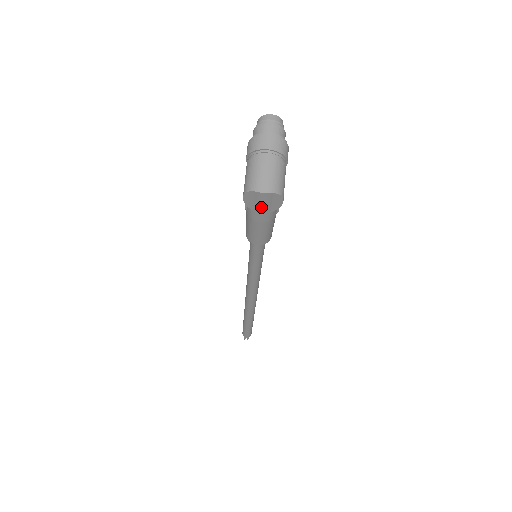
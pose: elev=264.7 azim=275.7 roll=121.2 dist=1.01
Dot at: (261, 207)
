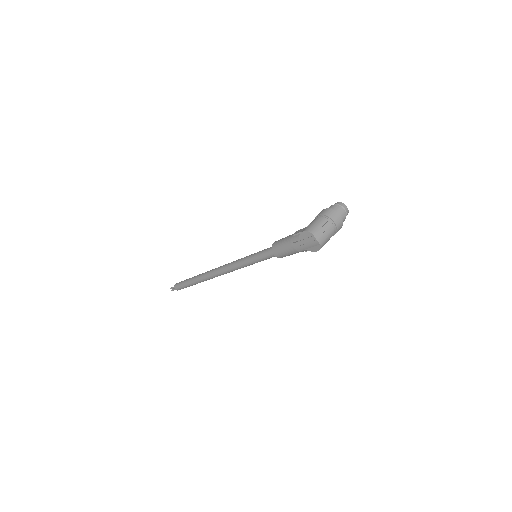
Dot at: (306, 244)
